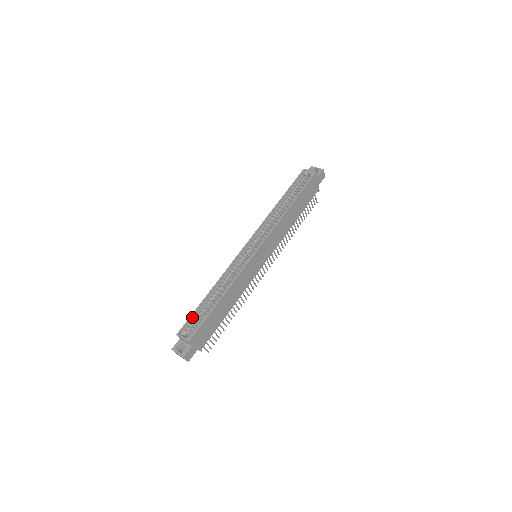
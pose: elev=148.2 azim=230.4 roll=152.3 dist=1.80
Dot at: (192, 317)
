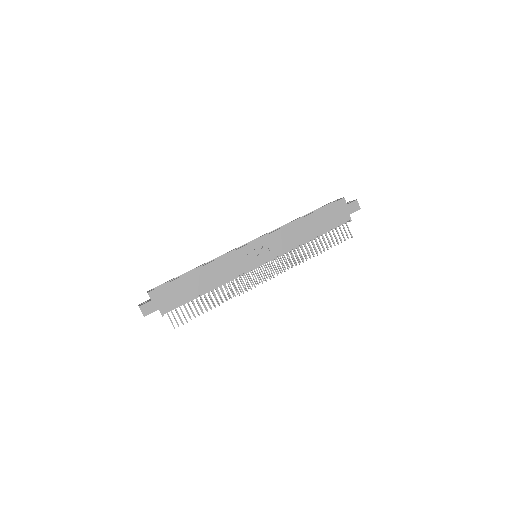
Dot at: occluded
